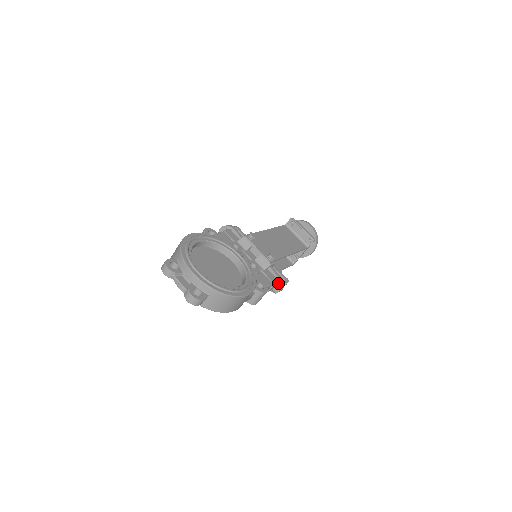
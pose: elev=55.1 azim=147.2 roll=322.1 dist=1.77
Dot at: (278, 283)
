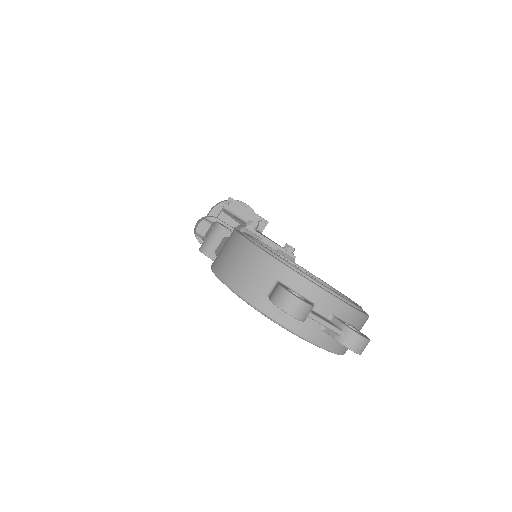
Dot at: occluded
